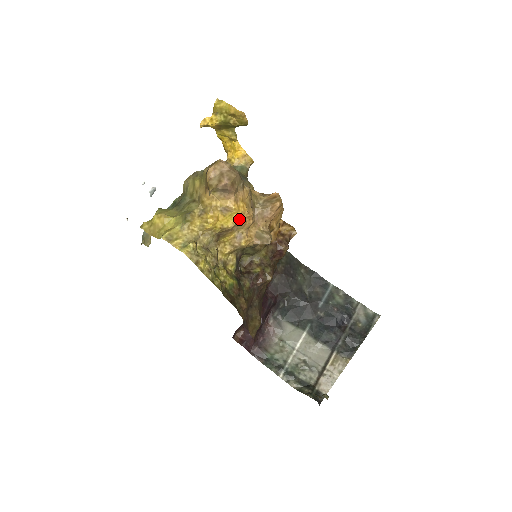
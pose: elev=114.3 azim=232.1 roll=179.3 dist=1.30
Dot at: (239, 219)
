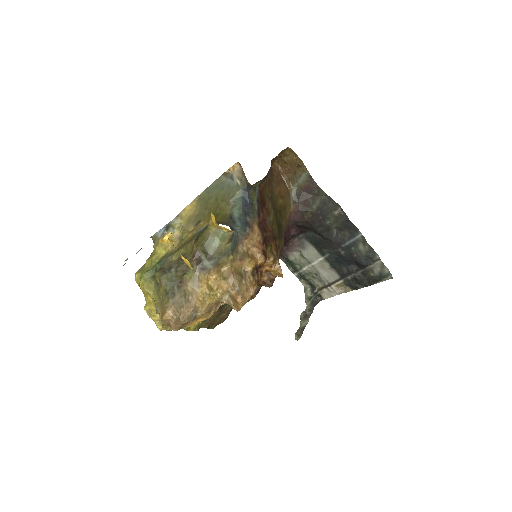
Dot at: occluded
